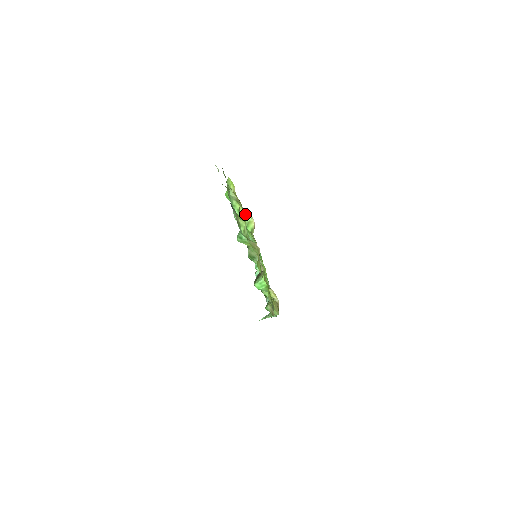
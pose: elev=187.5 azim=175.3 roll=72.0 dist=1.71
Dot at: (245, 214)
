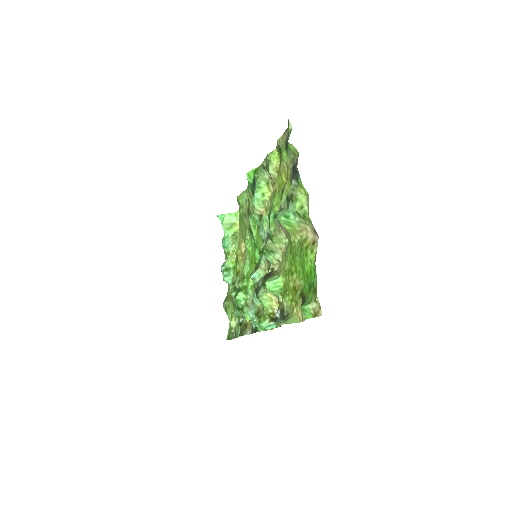
Dot at: occluded
